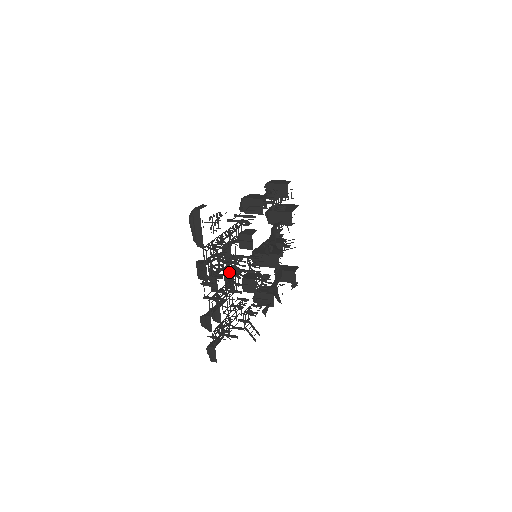
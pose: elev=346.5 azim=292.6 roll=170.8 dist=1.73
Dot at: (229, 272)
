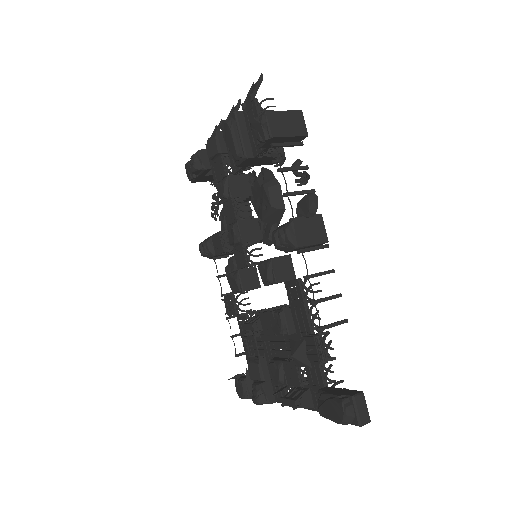
Dot at: (278, 341)
